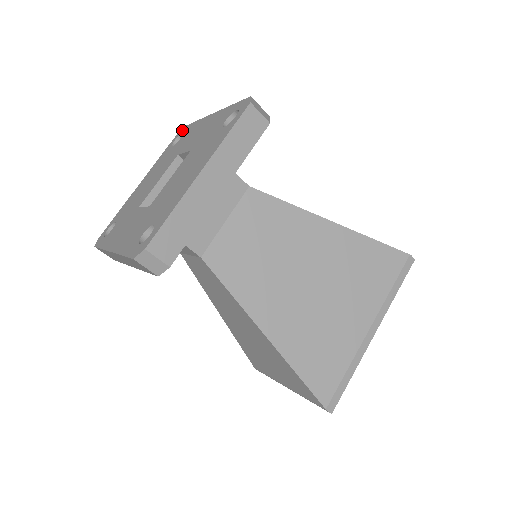
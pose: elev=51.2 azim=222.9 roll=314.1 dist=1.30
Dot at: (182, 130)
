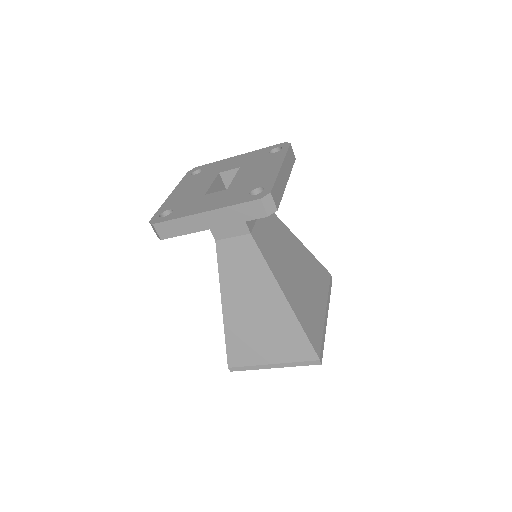
Dot at: (195, 169)
